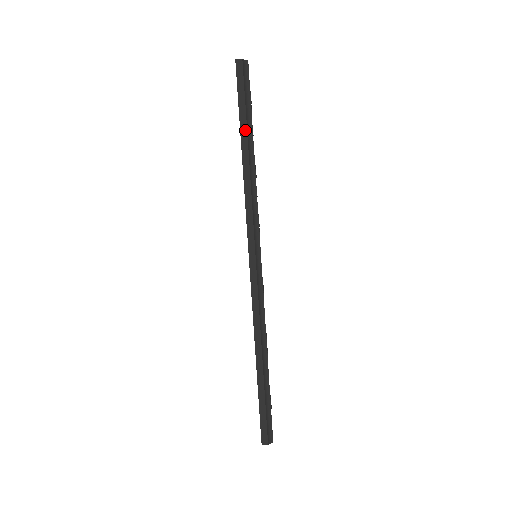
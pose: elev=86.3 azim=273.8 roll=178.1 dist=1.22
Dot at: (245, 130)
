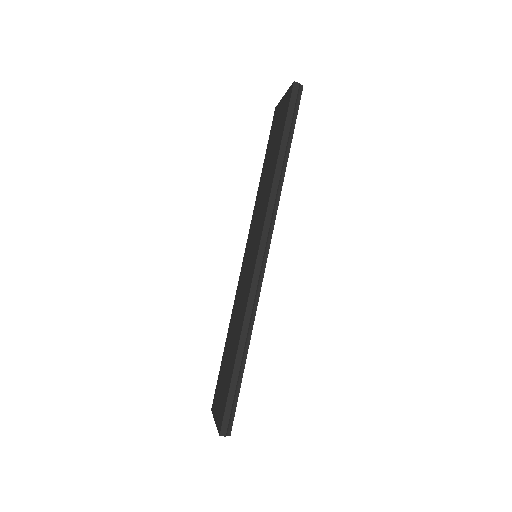
Dot at: (286, 140)
